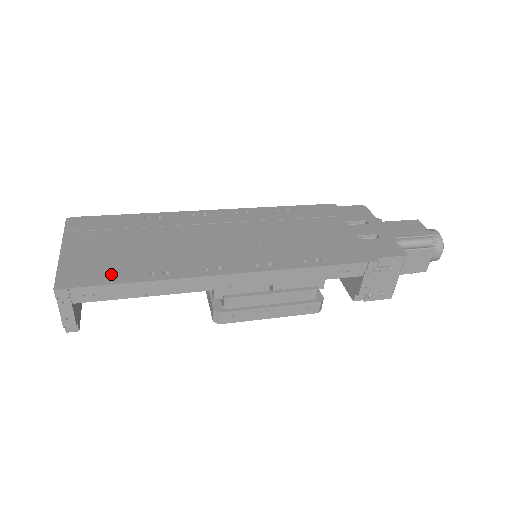
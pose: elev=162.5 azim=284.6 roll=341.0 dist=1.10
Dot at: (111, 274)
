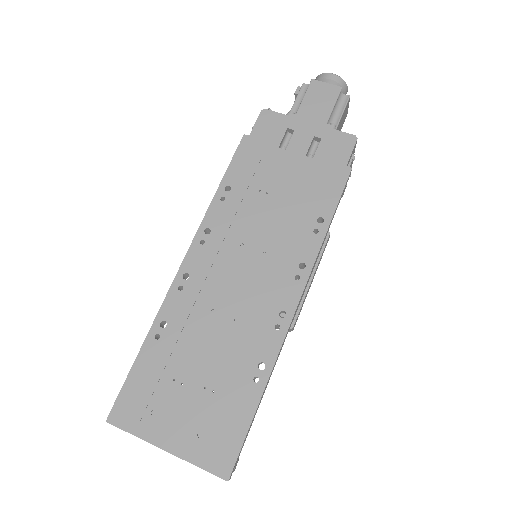
Dot at: (235, 419)
